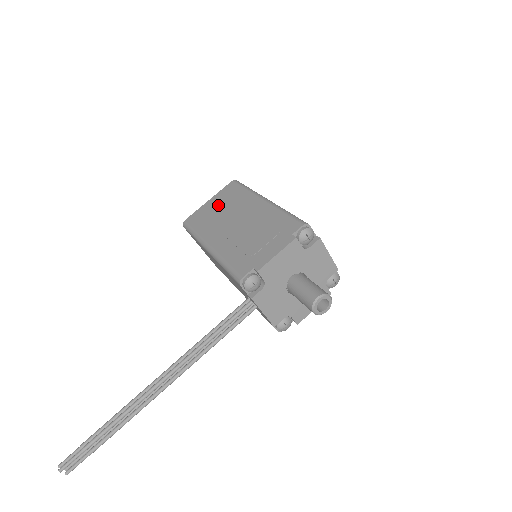
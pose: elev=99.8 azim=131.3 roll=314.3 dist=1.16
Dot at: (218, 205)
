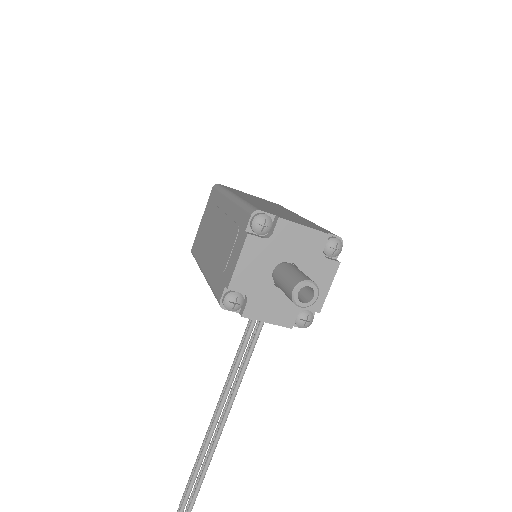
Dot at: (206, 221)
